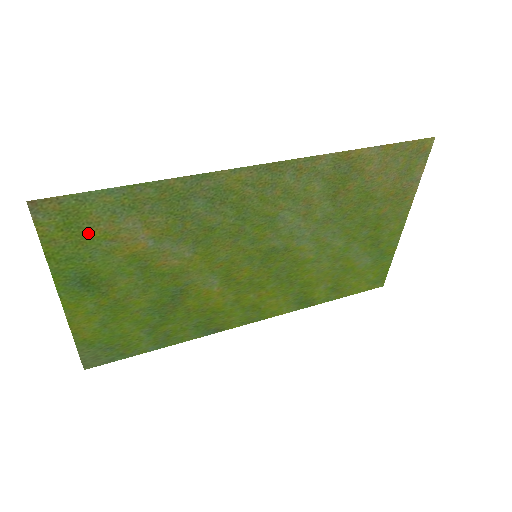
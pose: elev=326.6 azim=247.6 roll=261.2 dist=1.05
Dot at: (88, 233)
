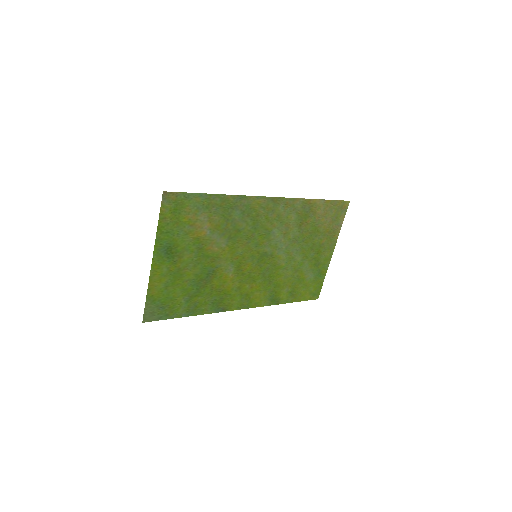
Dot at: (182, 218)
